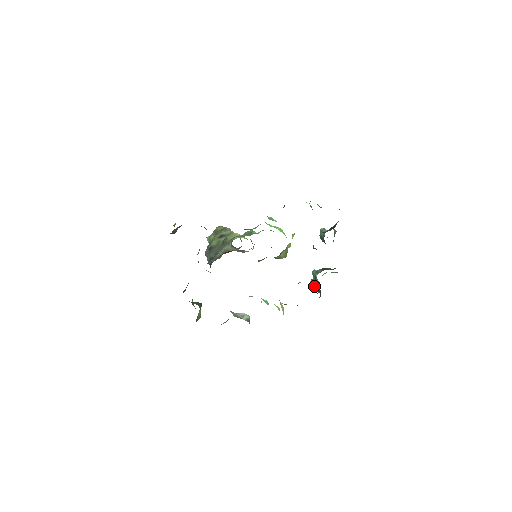
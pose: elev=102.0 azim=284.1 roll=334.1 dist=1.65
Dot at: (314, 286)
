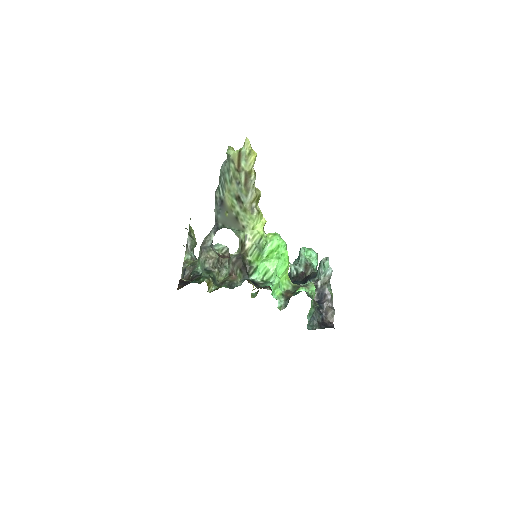
Dot at: (290, 270)
